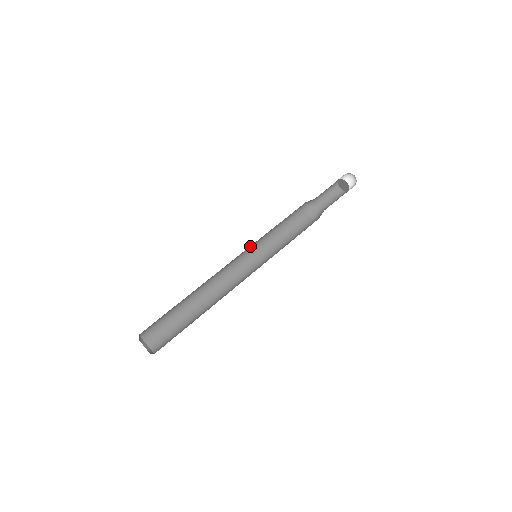
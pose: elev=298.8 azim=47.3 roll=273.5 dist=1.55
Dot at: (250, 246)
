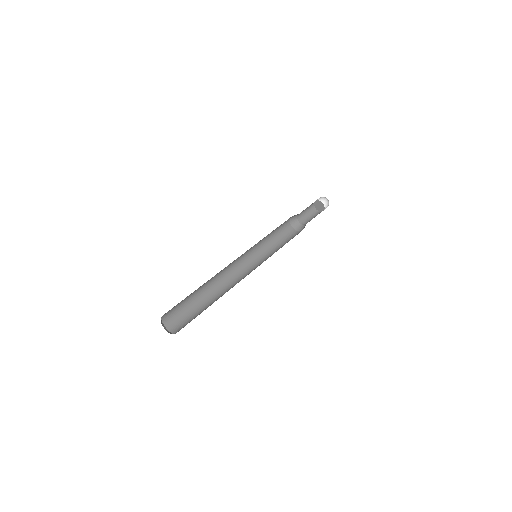
Dot at: (251, 247)
